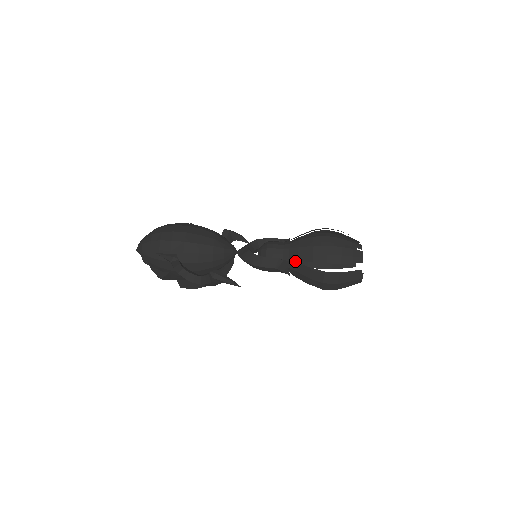
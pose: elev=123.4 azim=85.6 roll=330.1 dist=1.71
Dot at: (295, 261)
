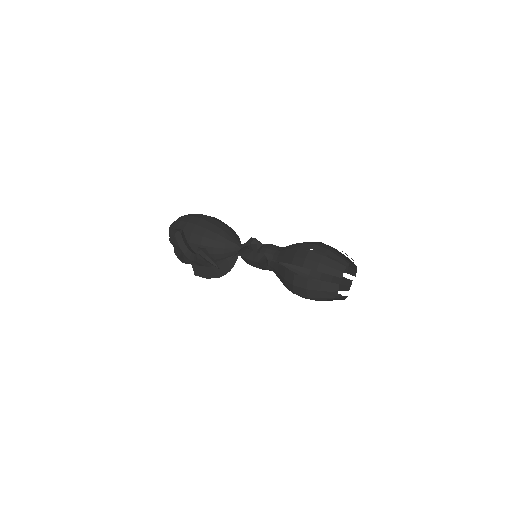
Dot at: occluded
